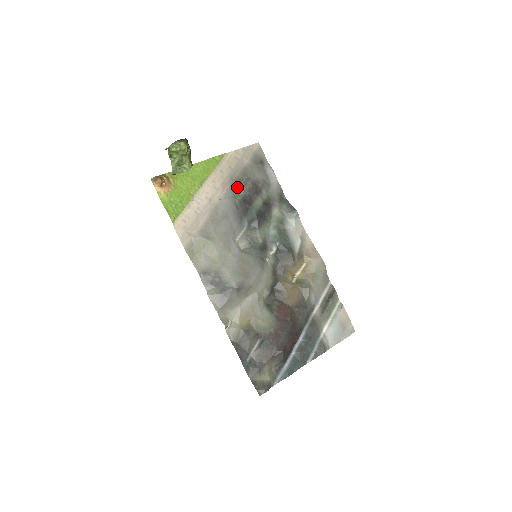
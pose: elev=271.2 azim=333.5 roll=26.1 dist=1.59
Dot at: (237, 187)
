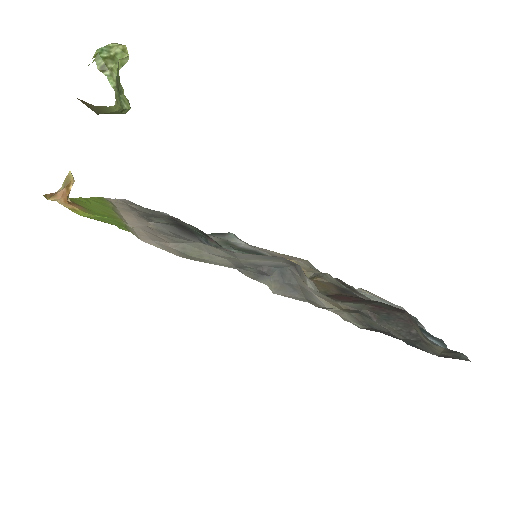
Dot at: (154, 219)
